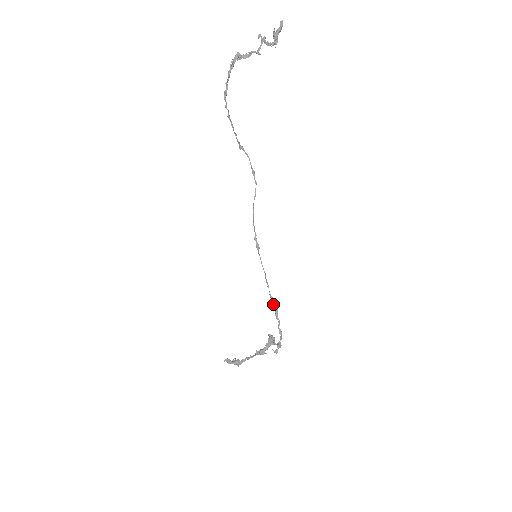
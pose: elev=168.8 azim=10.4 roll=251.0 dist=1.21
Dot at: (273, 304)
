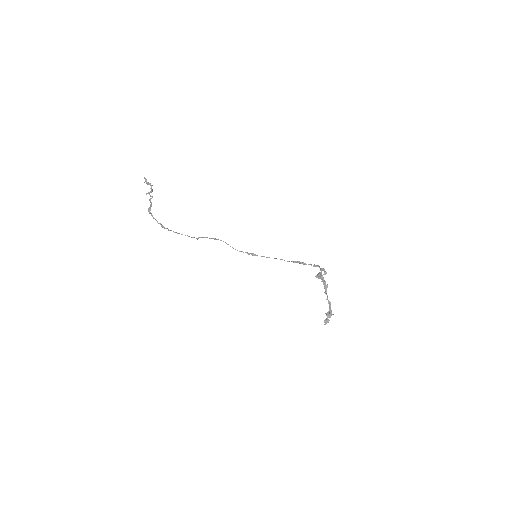
Dot at: (295, 262)
